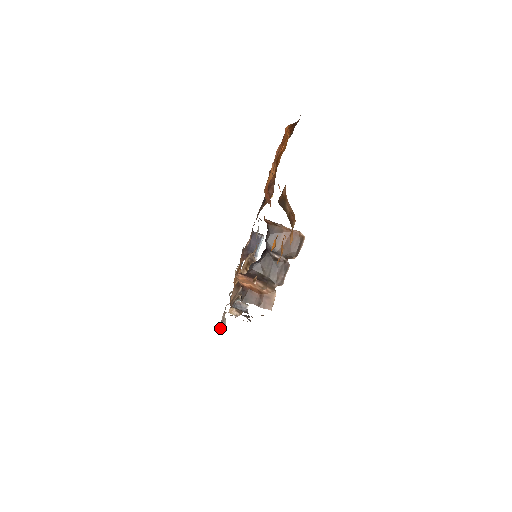
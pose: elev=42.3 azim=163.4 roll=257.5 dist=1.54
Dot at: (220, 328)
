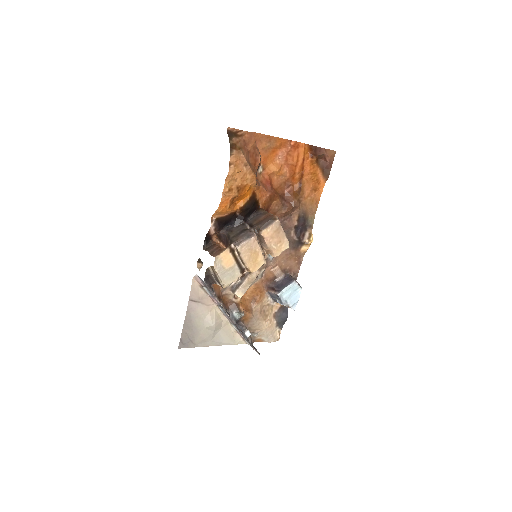
Dot at: (198, 304)
